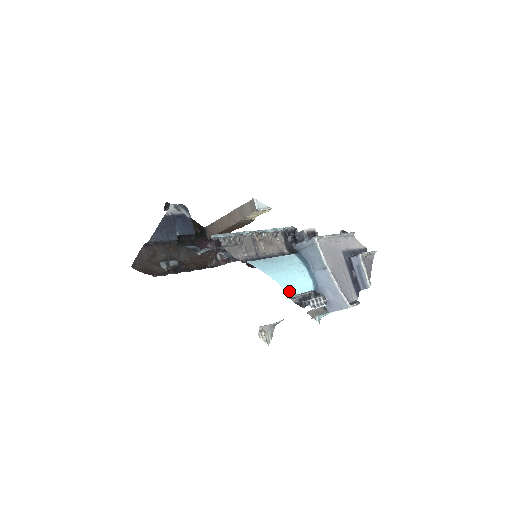
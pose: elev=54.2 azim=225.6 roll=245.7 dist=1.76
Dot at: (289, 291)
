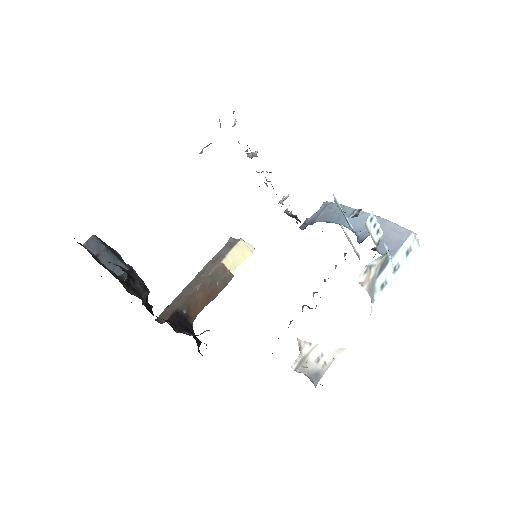
Dot at: occluded
